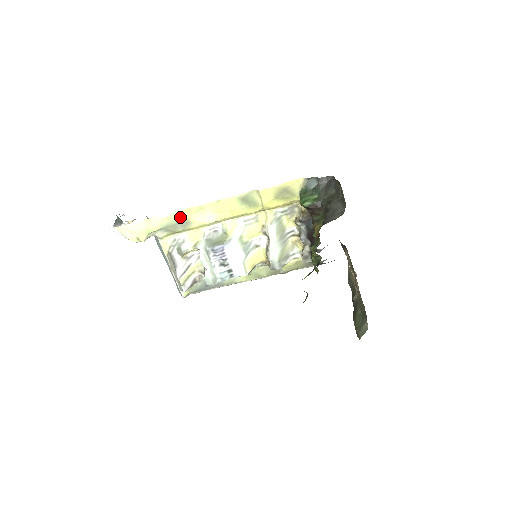
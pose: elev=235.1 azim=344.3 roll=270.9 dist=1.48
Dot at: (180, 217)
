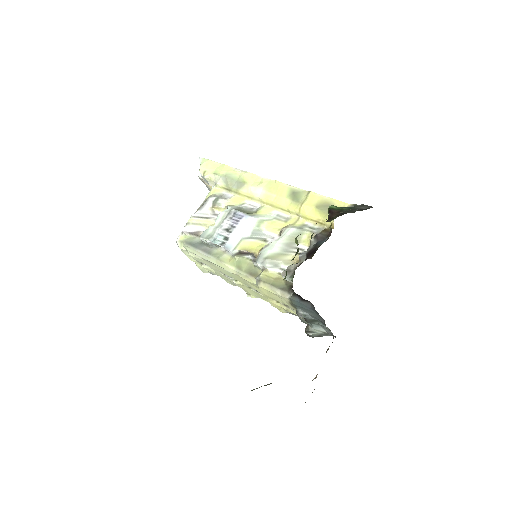
Dot at: (243, 176)
